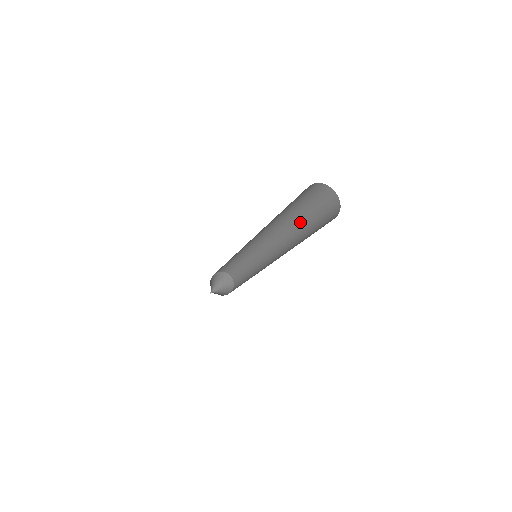
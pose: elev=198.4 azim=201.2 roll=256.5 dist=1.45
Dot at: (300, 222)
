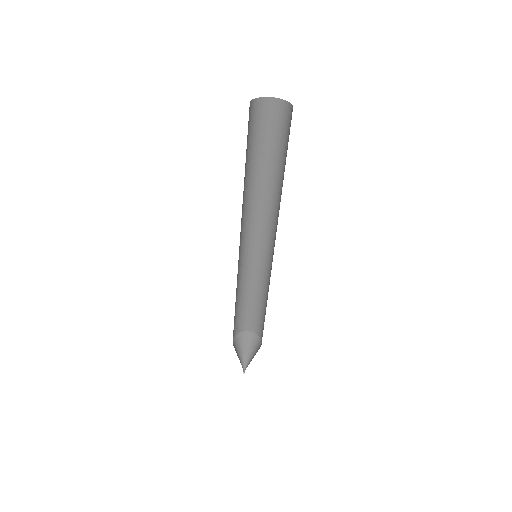
Dot at: (266, 172)
